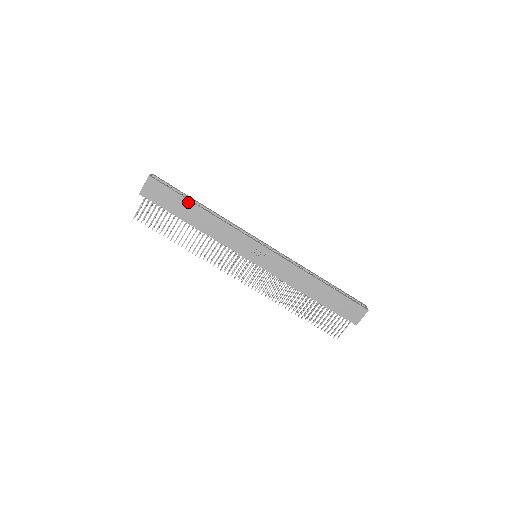
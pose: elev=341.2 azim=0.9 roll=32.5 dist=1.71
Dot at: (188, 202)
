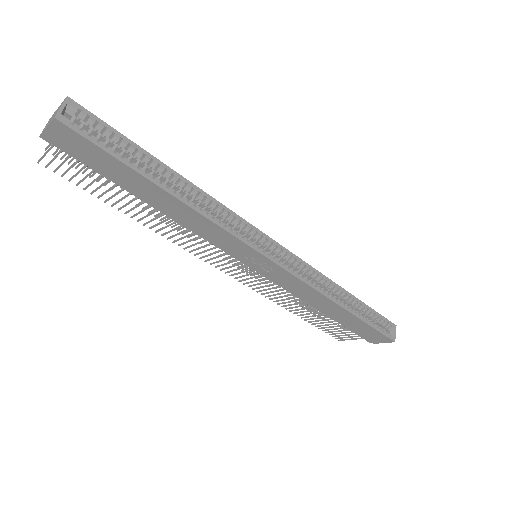
Dot at: (141, 178)
